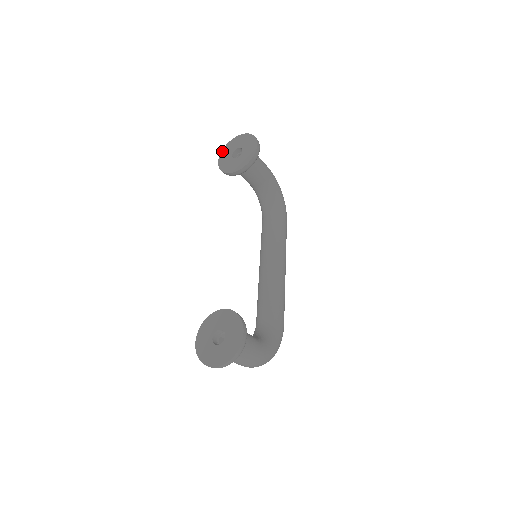
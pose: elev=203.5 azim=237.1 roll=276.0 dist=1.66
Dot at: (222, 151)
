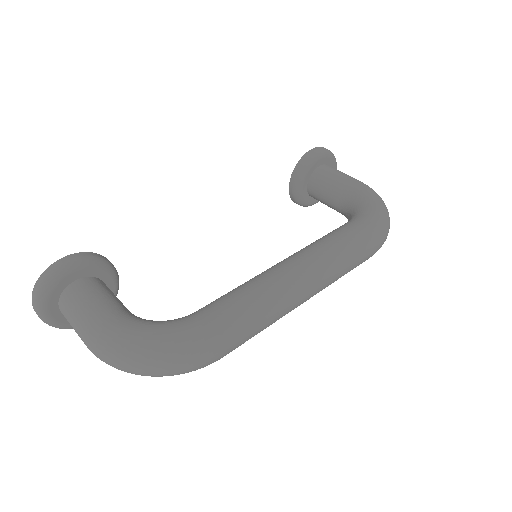
Dot at: occluded
